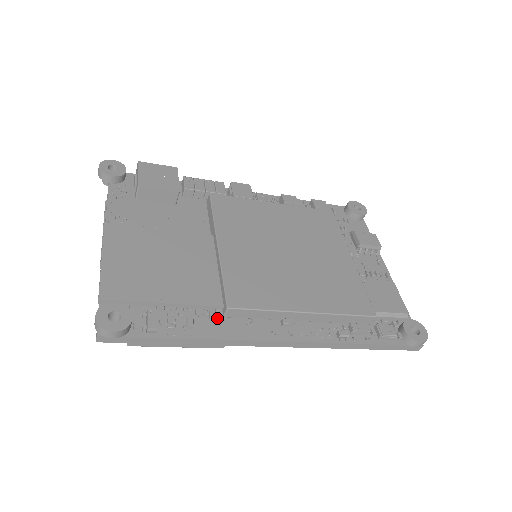
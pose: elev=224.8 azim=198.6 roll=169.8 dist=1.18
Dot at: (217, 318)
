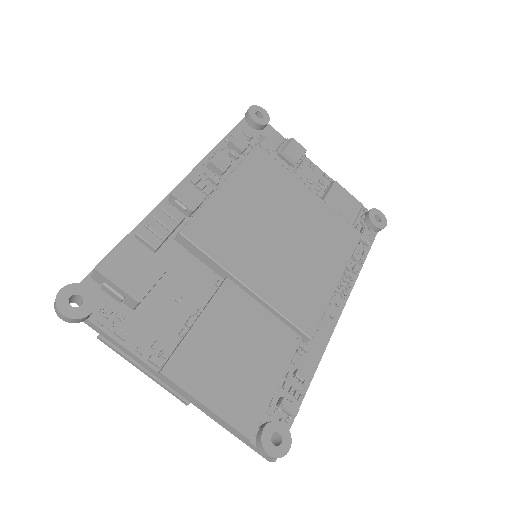
Dot at: (308, 352)
